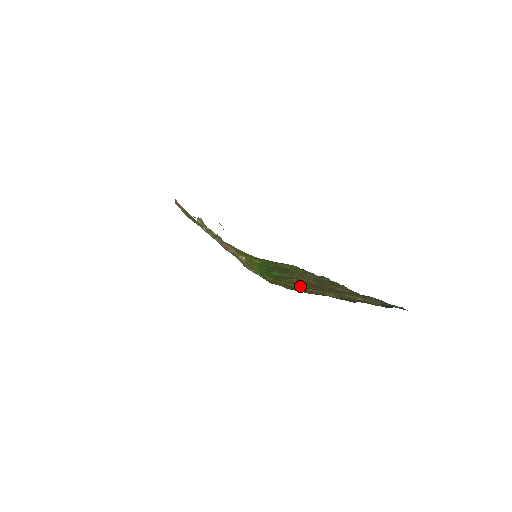
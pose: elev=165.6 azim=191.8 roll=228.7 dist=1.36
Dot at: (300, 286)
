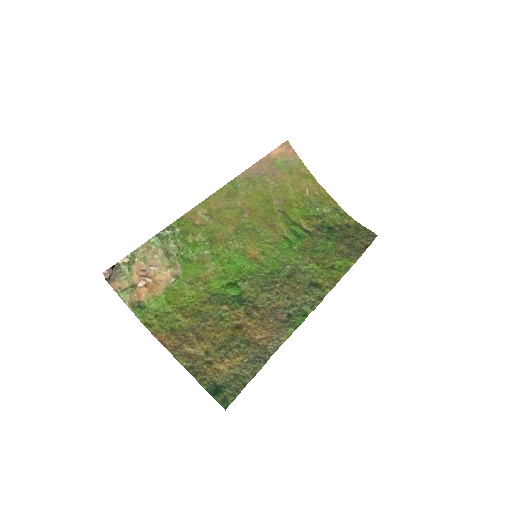
Dot at: (195, 324)
